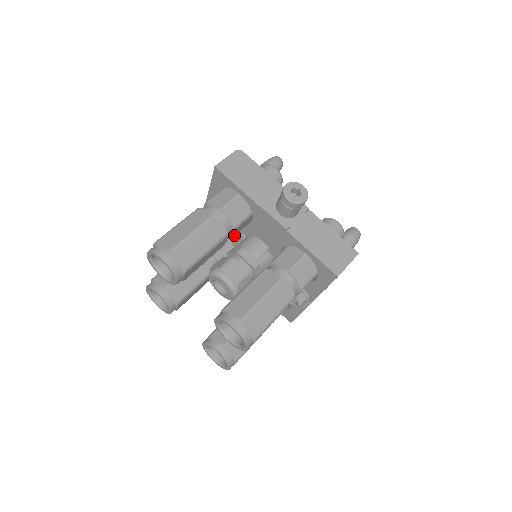
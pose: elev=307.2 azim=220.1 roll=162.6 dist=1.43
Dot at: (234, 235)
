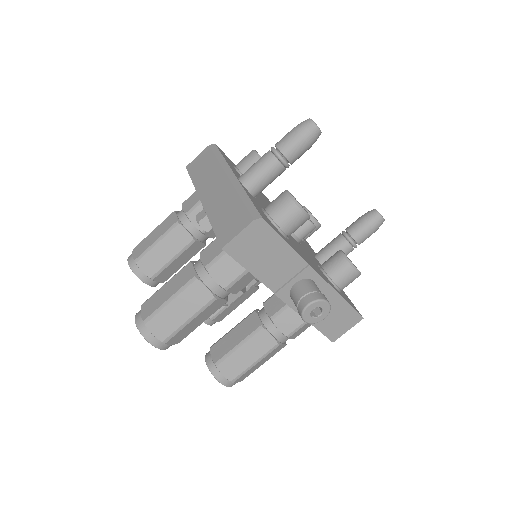
Dot at: occluded
